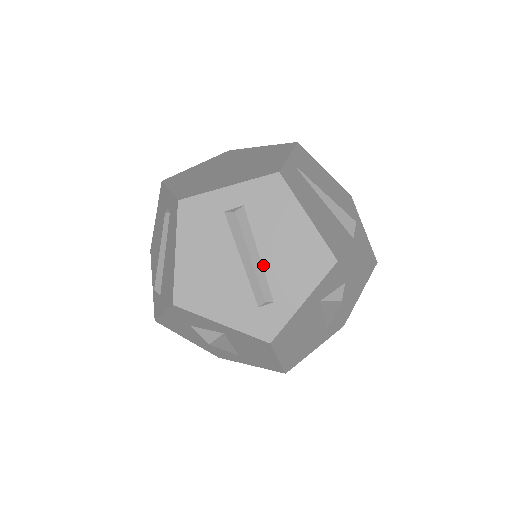
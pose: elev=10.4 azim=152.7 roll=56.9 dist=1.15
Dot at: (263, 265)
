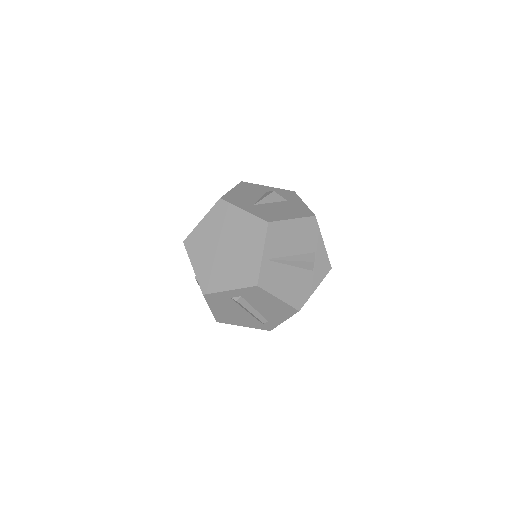
Dot at: (259, 312)
